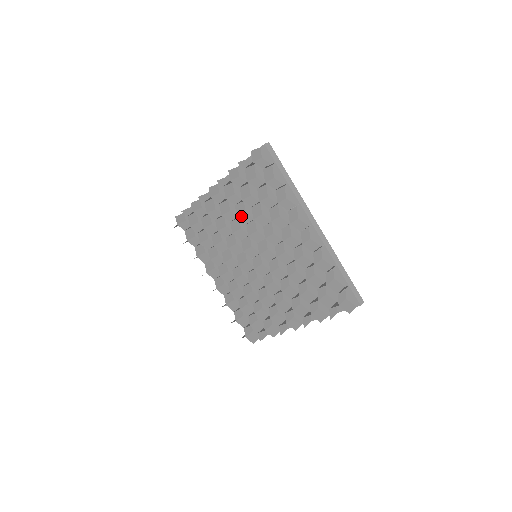
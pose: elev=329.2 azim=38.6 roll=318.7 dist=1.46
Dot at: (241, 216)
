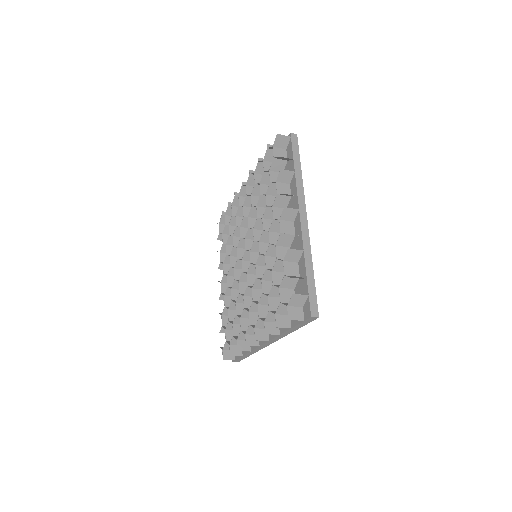
Dot at: (234, 255)
